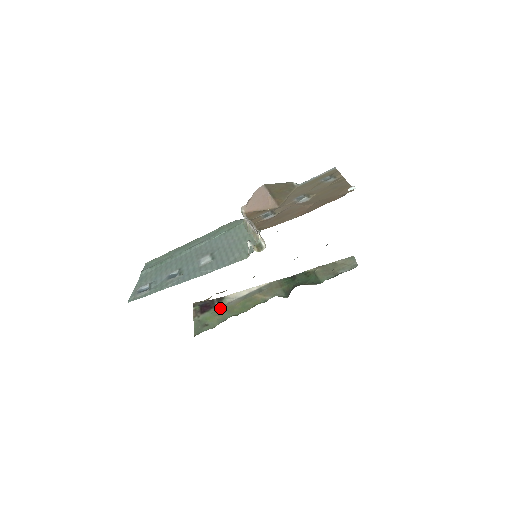
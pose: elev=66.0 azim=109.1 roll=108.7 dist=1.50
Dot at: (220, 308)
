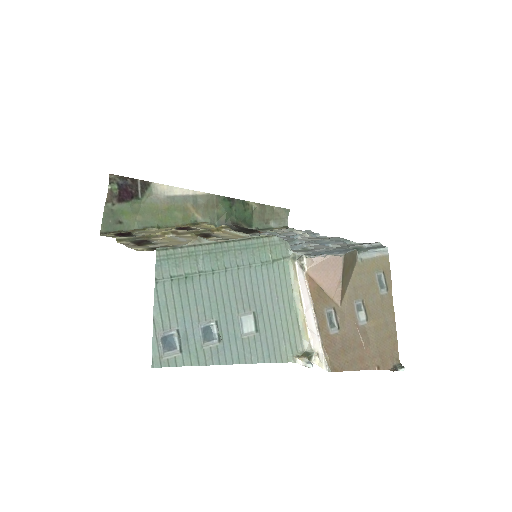
Dot at: (142, 201)
